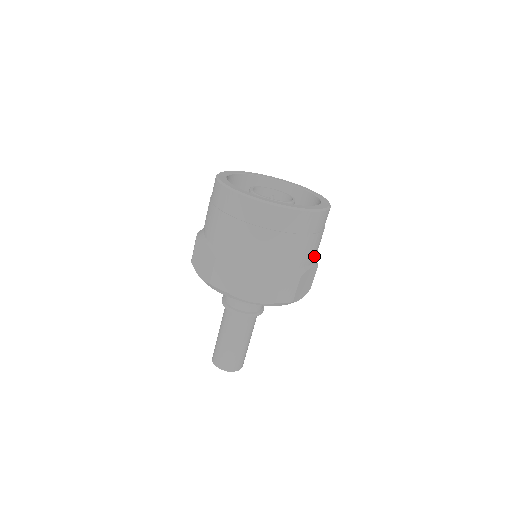
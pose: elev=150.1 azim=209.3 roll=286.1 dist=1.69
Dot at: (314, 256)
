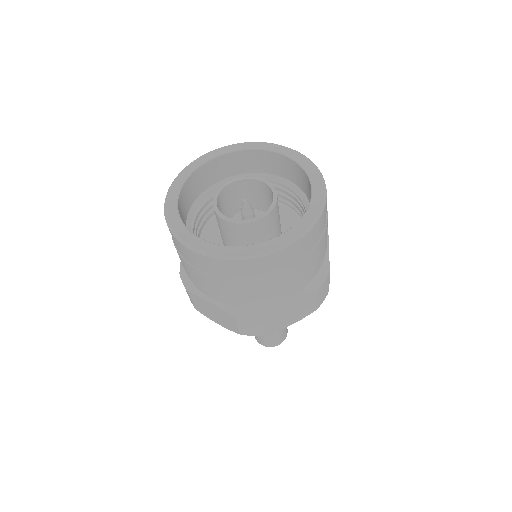
Dot at: occluded
